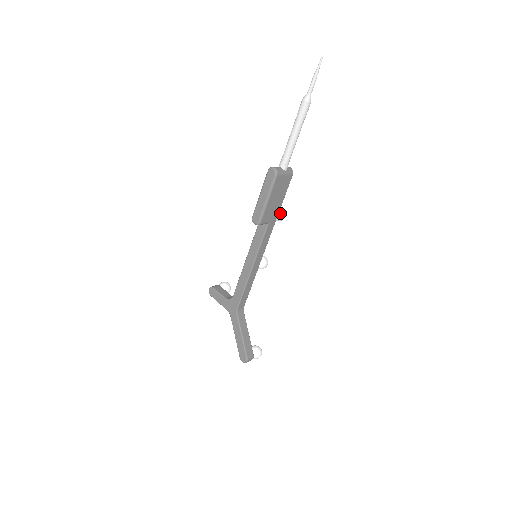
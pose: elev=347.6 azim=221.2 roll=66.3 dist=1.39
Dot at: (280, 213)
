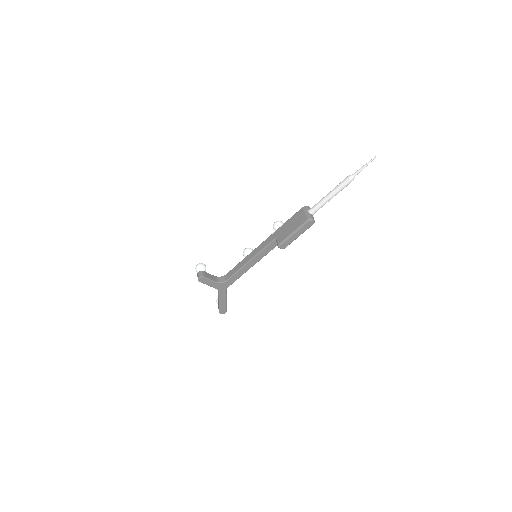
Dot at: occluded
